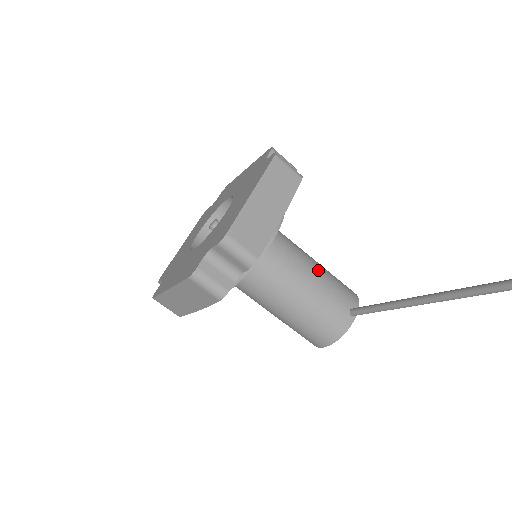
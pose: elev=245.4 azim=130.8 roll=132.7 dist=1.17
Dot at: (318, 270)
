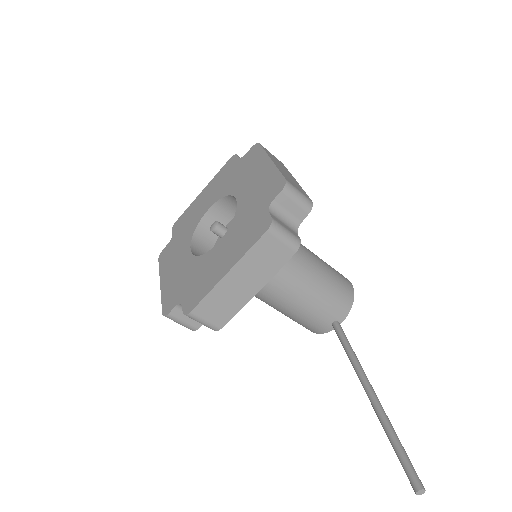
Dot at: (311, 289)
